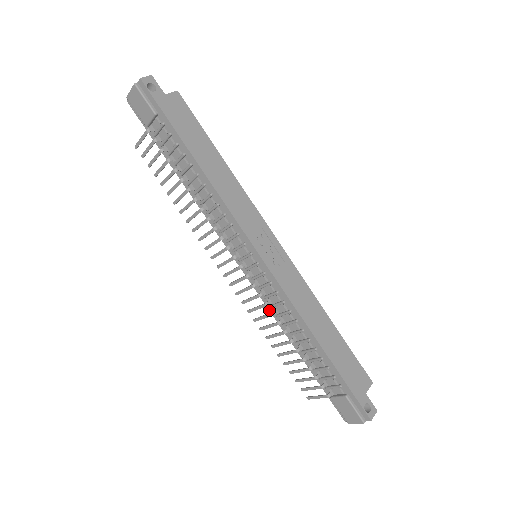
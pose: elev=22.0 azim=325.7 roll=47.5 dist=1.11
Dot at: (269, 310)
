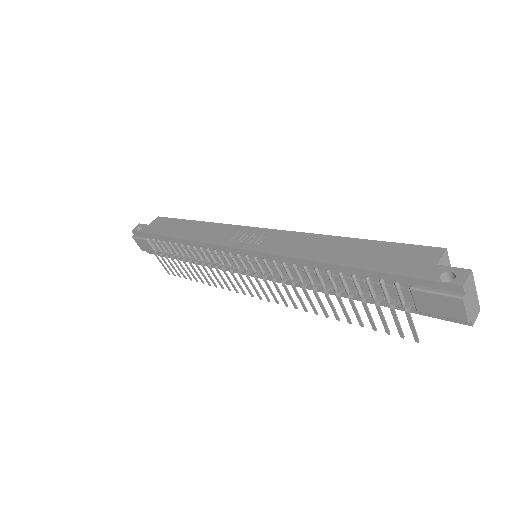
Dot at: occluded
